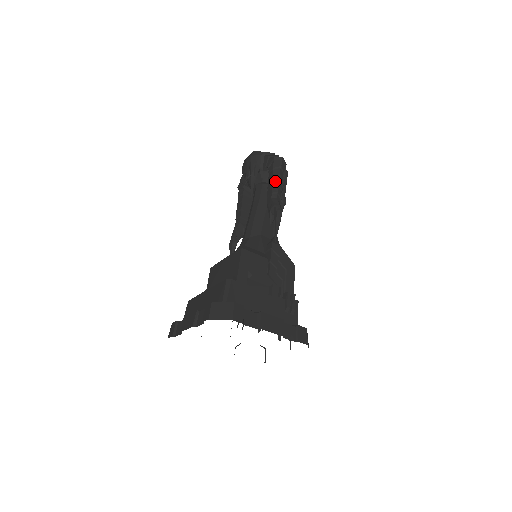
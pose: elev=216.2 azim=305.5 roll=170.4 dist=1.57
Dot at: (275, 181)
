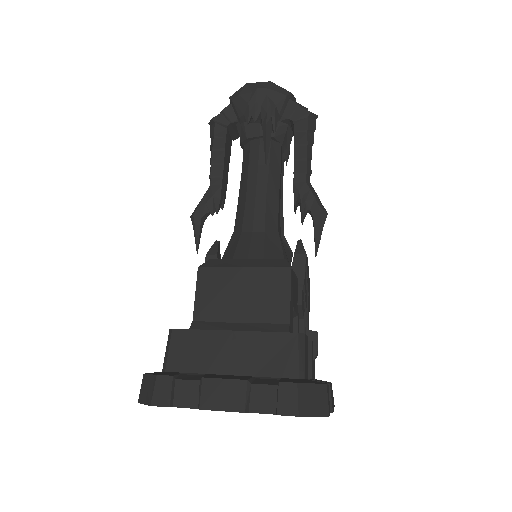
Dot at: (309, 153)
